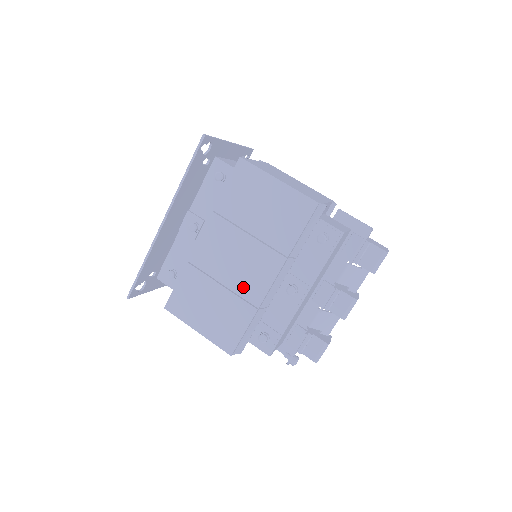
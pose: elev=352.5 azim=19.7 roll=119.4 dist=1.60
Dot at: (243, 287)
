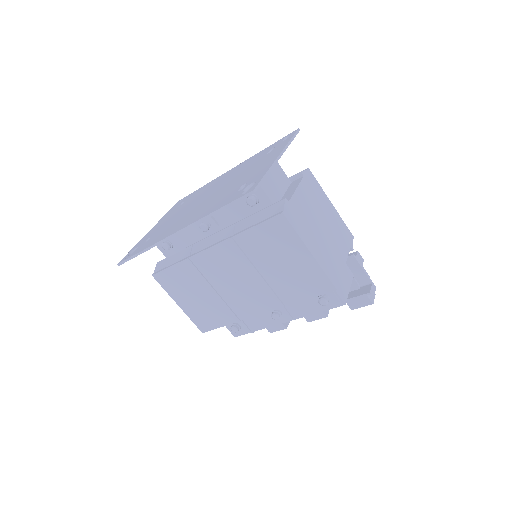
Dot at: (234, 302)
